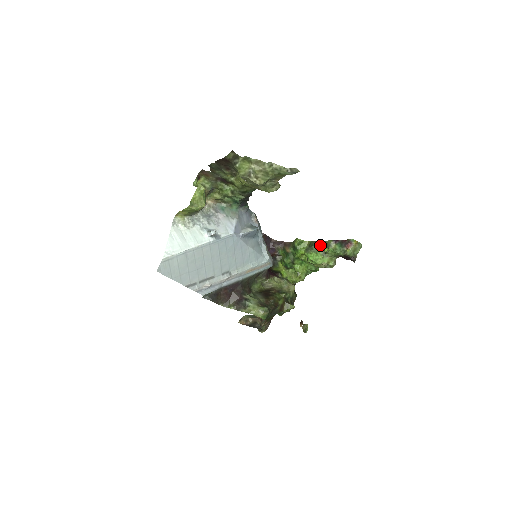
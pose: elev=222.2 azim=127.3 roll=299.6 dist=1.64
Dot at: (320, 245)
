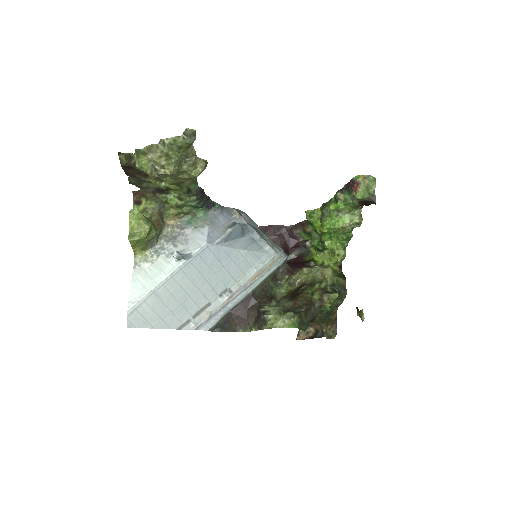
Dot at: occluded
